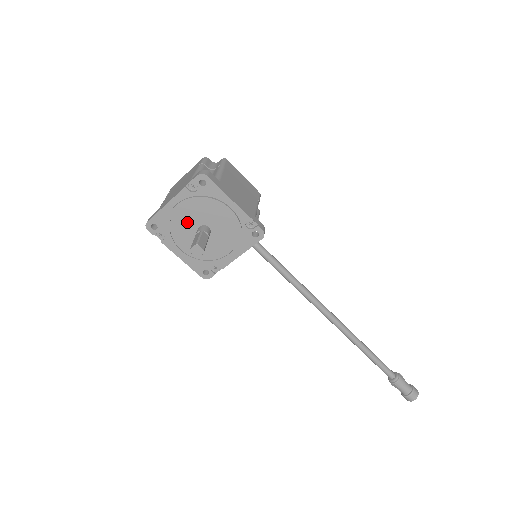
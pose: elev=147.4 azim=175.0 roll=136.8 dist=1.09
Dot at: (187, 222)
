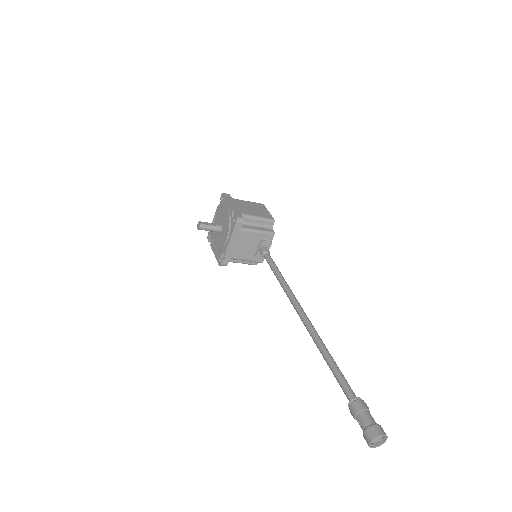
Dot at: occluded
